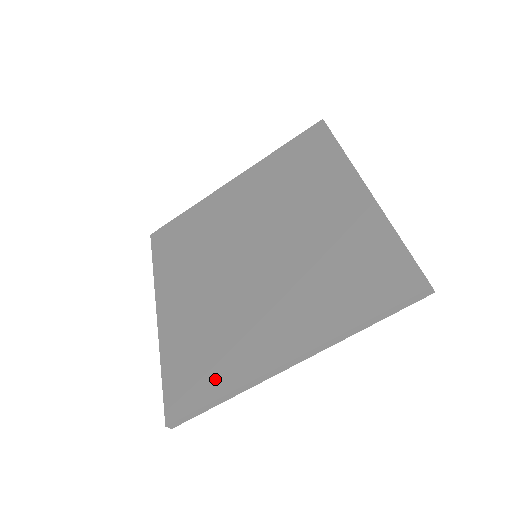
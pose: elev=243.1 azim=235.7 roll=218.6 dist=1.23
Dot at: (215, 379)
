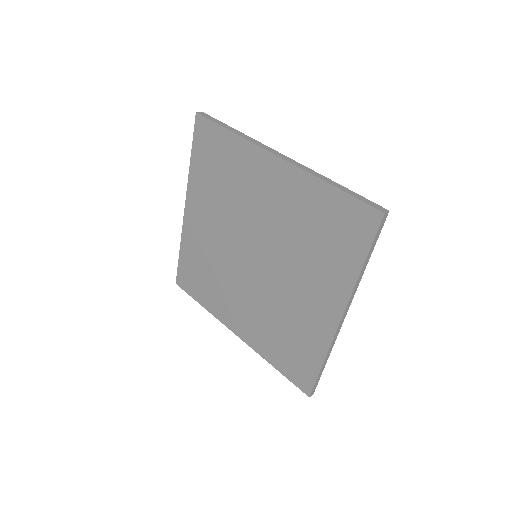
Dot at: (310, 354)
